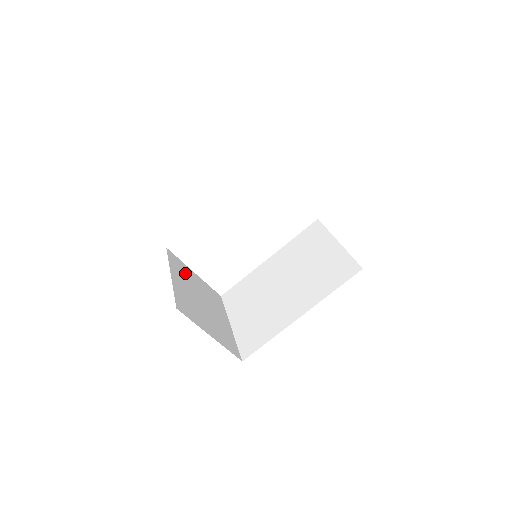
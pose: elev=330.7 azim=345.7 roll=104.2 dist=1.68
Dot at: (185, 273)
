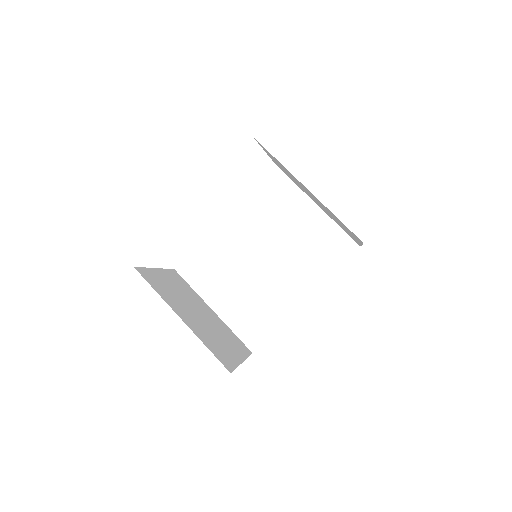
Dot at: (165, 287)
